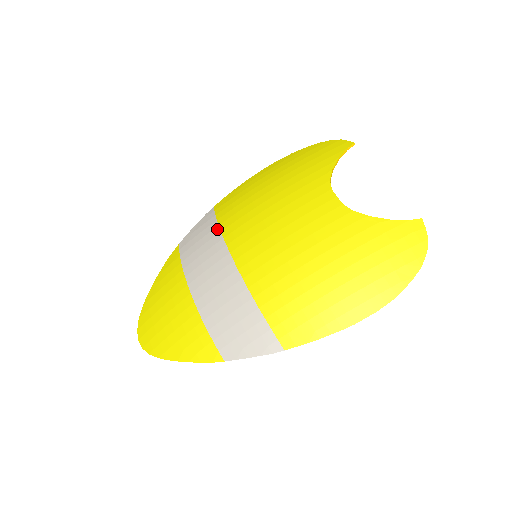
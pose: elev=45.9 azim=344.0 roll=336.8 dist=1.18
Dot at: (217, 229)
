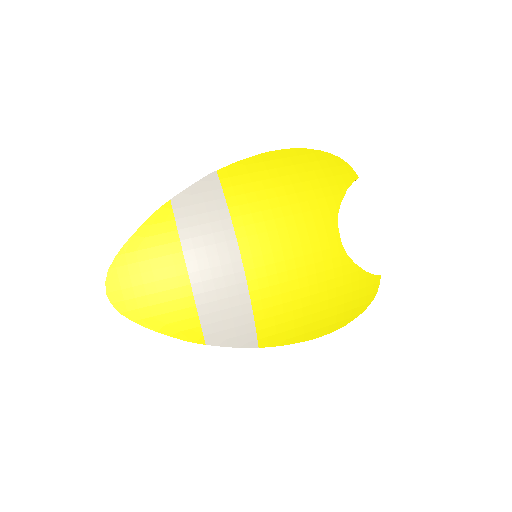
Dot at: (226, 212)
